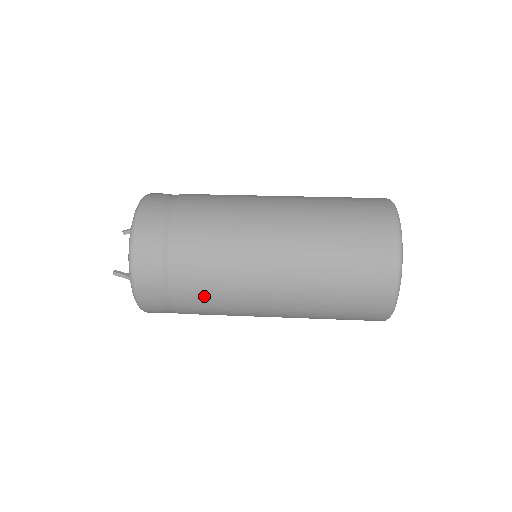
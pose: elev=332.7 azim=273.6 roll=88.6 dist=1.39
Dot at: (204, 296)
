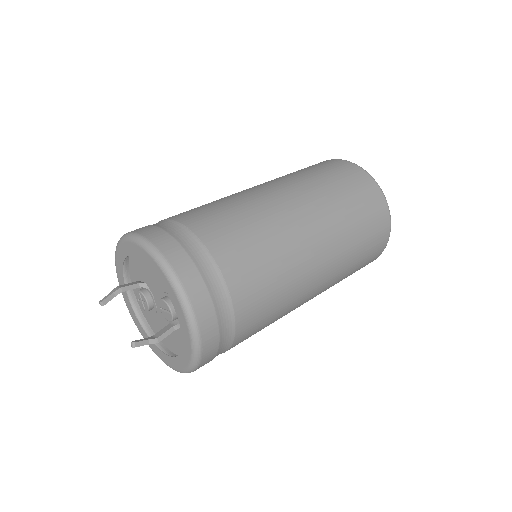
Dot at: (265, 296)
